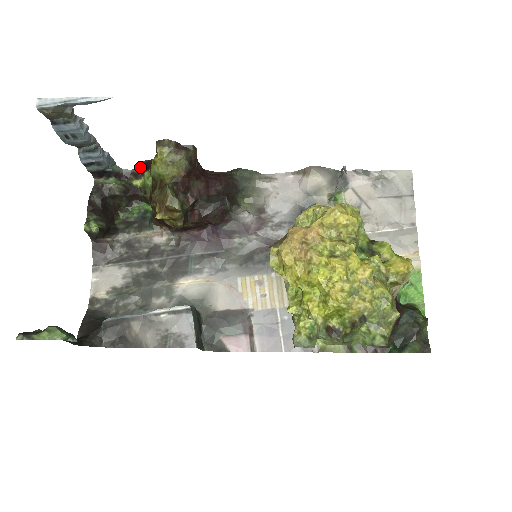
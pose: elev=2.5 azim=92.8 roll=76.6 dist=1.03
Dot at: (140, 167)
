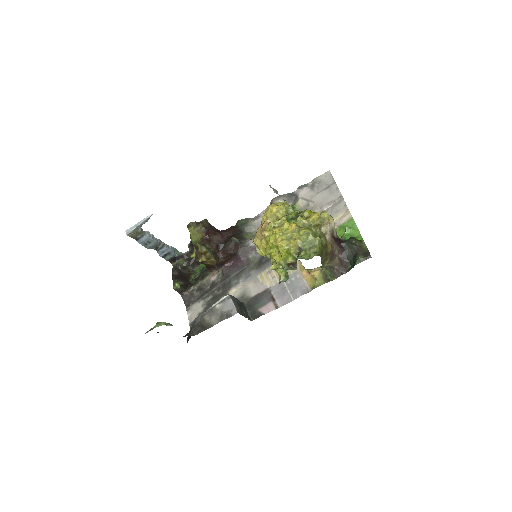
Dot at: (190, 246)
